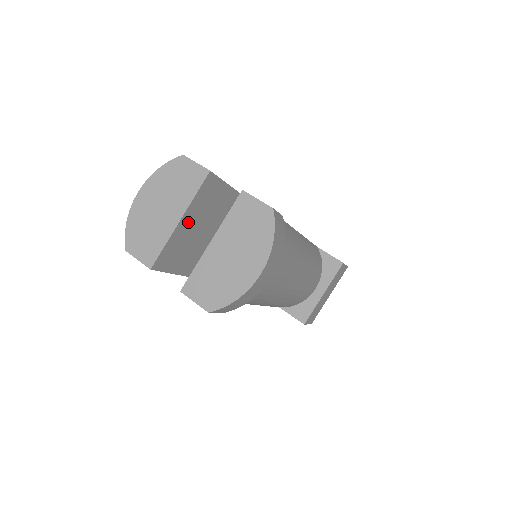
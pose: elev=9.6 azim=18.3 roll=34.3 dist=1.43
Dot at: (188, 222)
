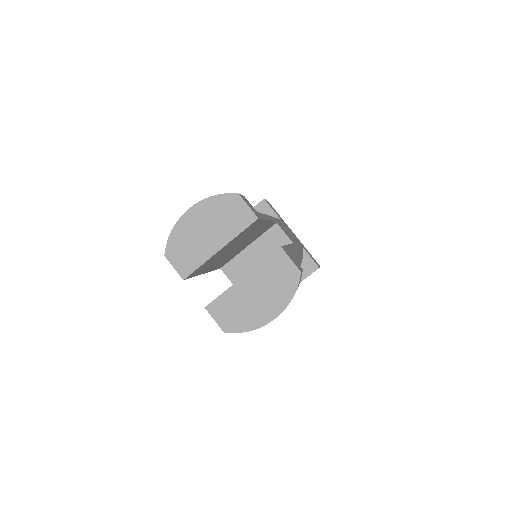
Dot at: (224, 248)
